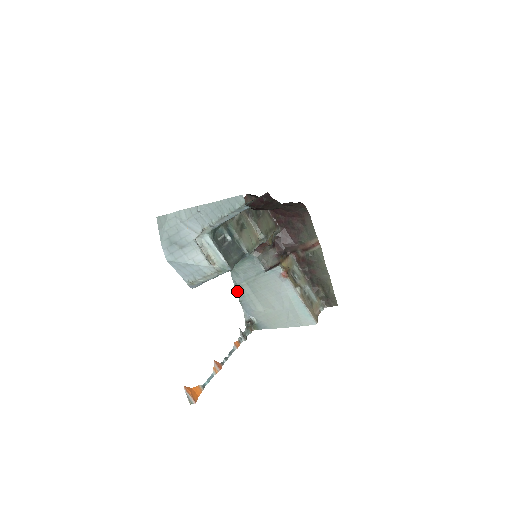
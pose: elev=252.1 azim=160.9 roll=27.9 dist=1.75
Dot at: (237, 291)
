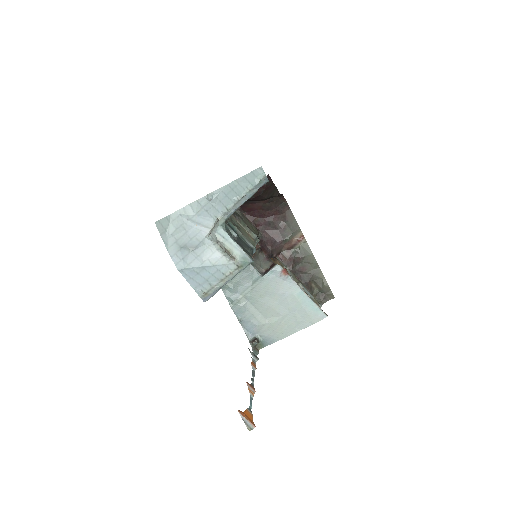
Dot at: (234, 309)
